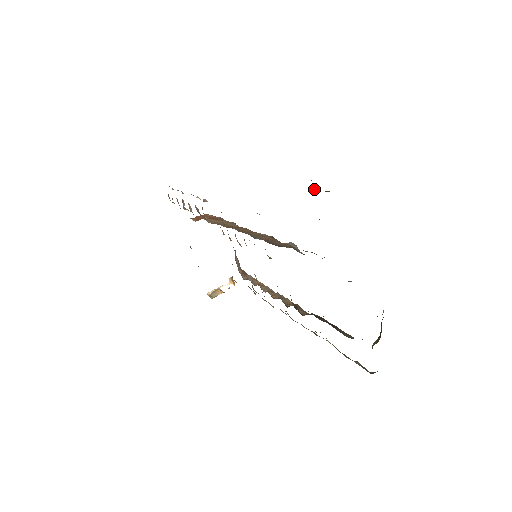
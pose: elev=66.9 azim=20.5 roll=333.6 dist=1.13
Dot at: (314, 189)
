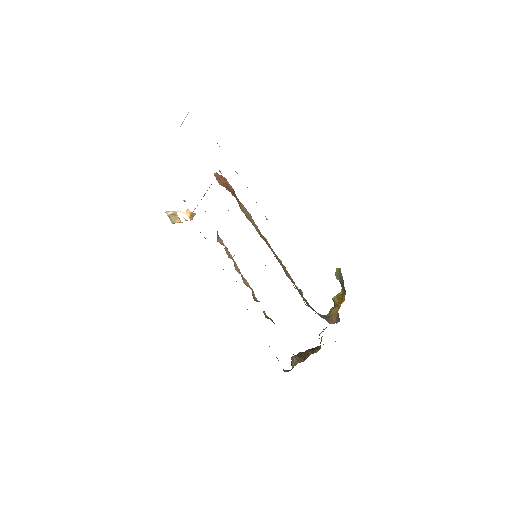
Dot at: (339, 279)
